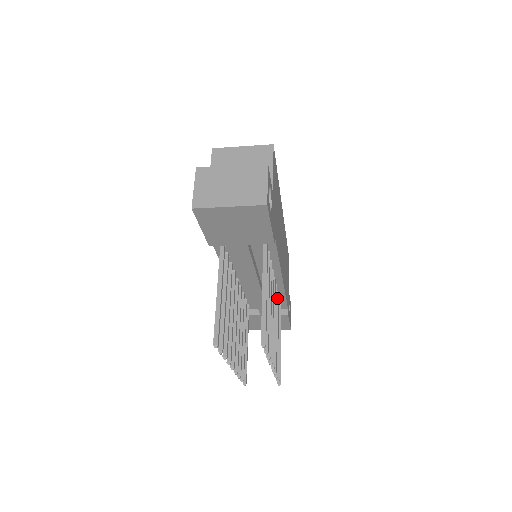
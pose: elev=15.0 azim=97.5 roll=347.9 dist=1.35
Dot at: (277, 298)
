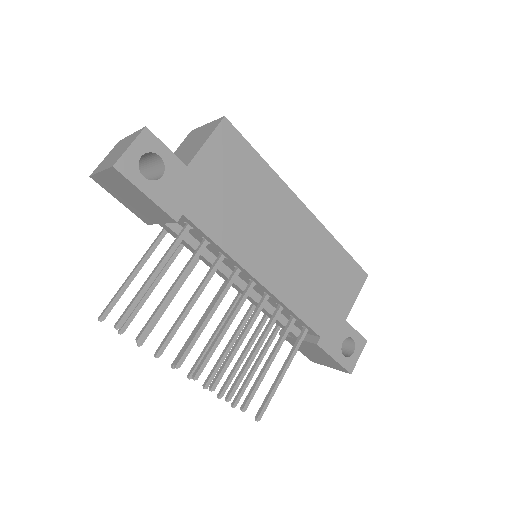
Dot at: (276, 312)
